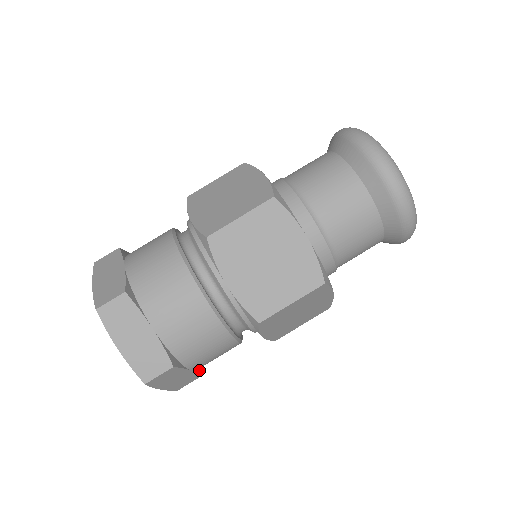
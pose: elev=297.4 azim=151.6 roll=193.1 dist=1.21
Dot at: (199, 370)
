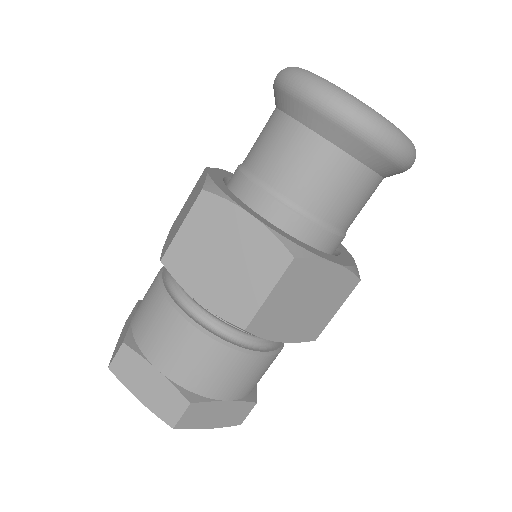
Dot at: (252, 397)
